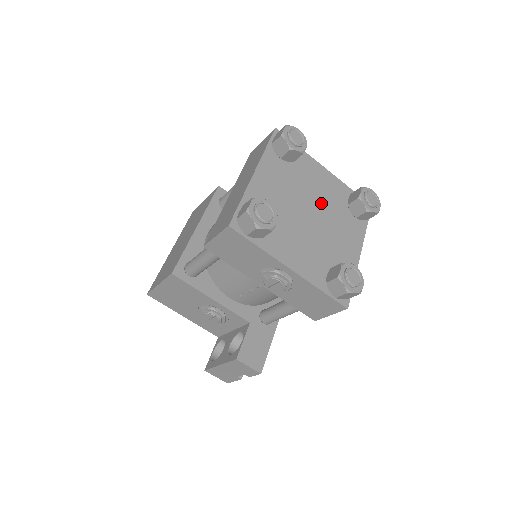
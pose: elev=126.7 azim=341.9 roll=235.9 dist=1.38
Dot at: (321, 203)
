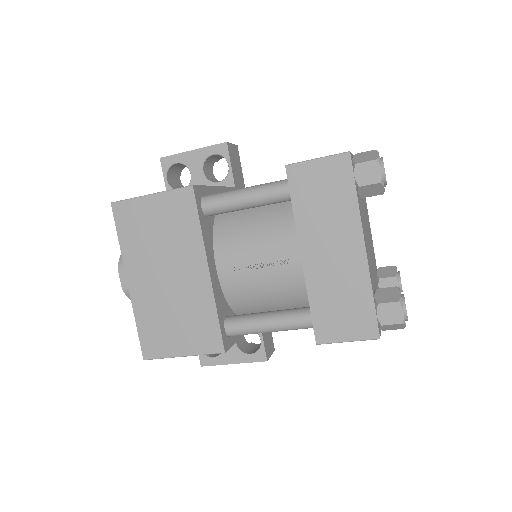
Dot at: (365, 212)
